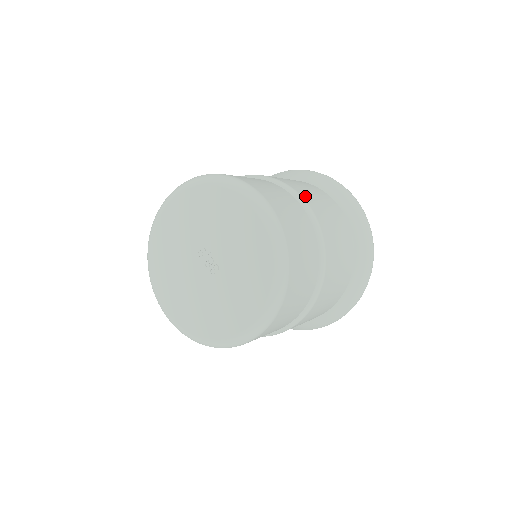
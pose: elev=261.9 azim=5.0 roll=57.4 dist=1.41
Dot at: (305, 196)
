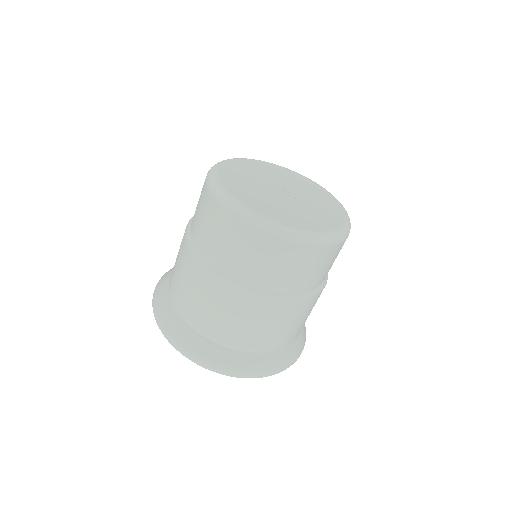
Dot at: occluded
